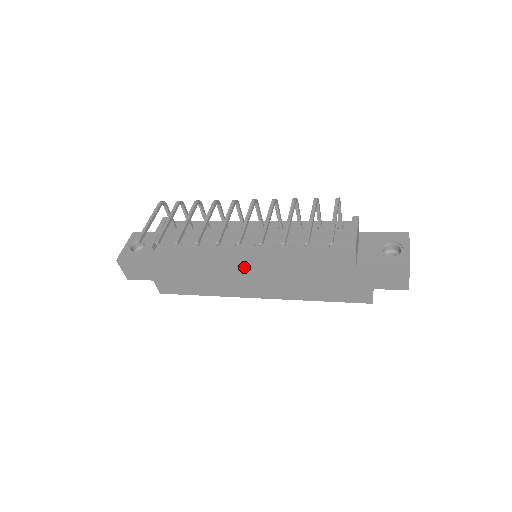
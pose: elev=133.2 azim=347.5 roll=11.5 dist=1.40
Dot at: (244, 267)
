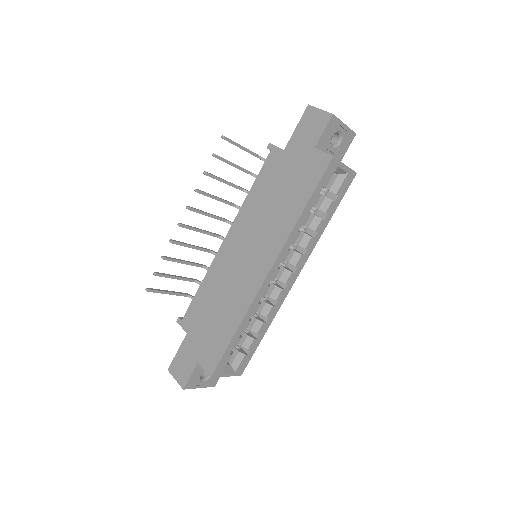
Dot at: (234, 253)
